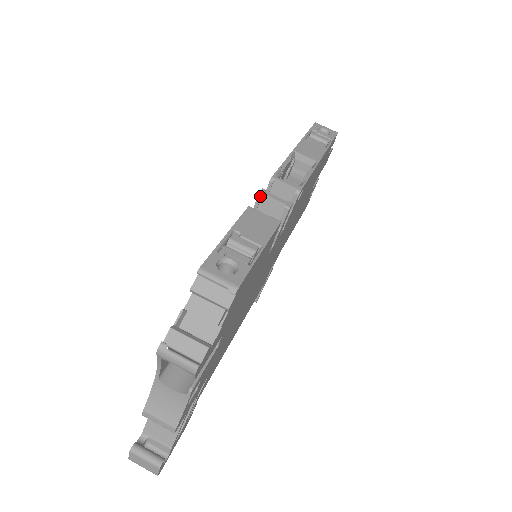
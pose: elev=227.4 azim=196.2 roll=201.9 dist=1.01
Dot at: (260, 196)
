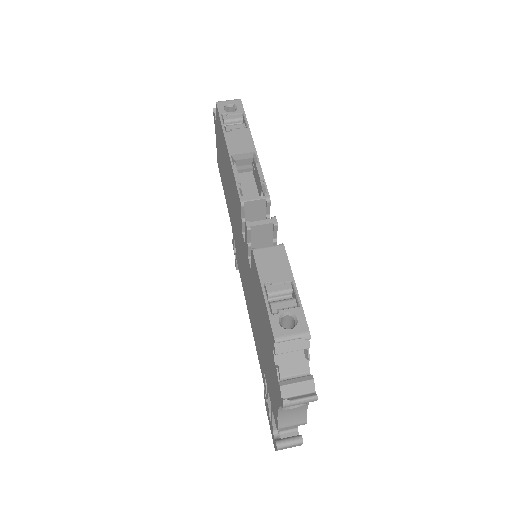
Dot at: (249, 230)
